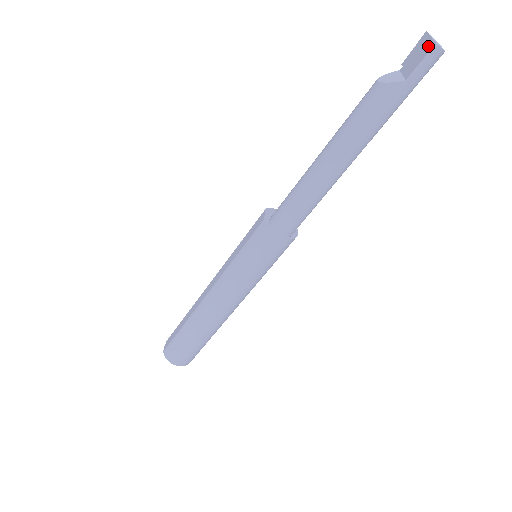
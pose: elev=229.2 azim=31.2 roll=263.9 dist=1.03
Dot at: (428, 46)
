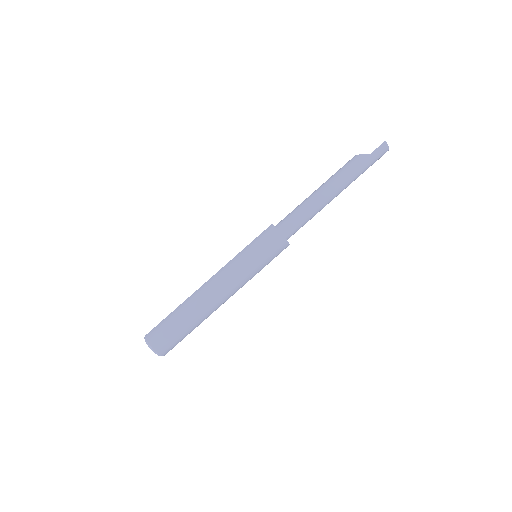
Dot at: (381, 144)
